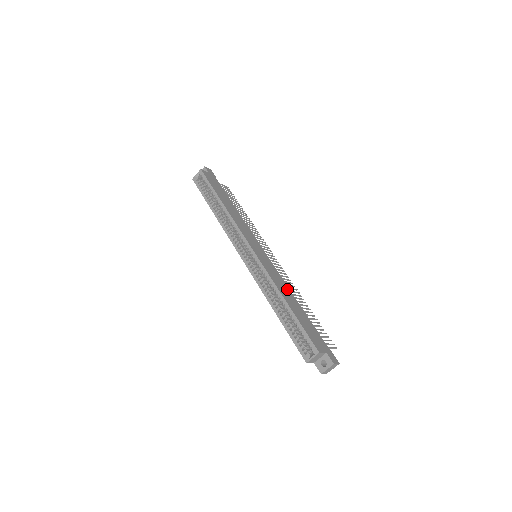
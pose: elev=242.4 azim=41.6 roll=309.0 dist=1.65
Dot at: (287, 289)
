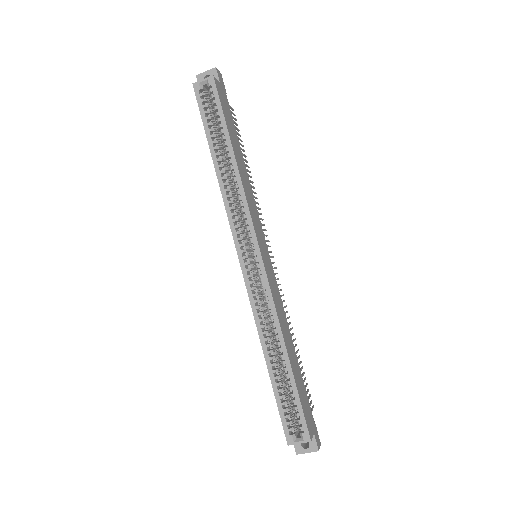
Dot at: (286, 324)
